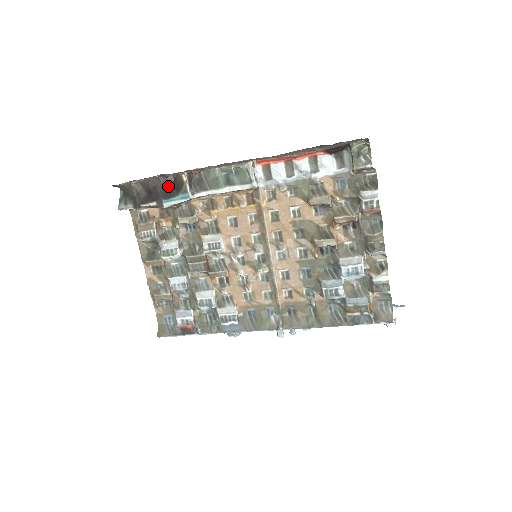
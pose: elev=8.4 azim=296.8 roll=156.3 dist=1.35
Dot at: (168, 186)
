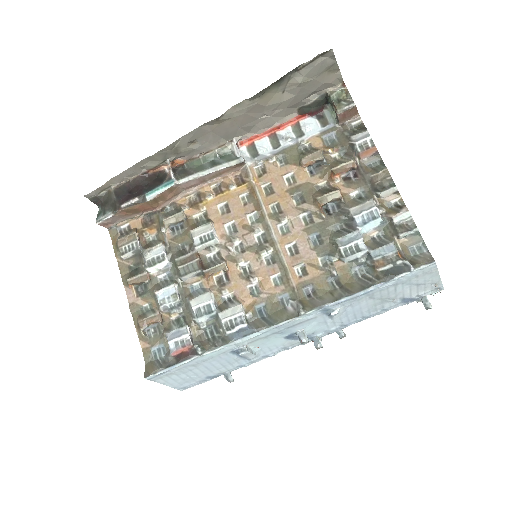
Dot at: (150, 182)
